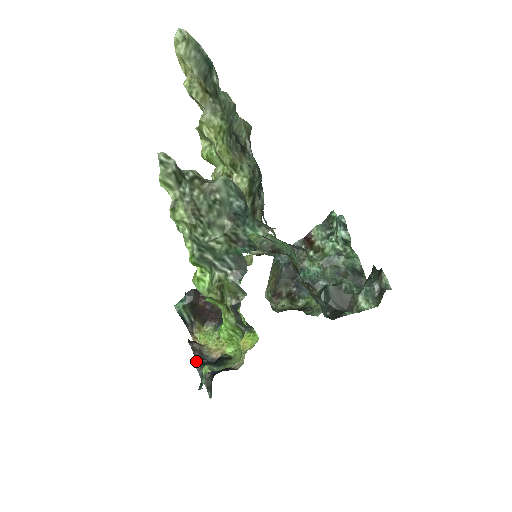
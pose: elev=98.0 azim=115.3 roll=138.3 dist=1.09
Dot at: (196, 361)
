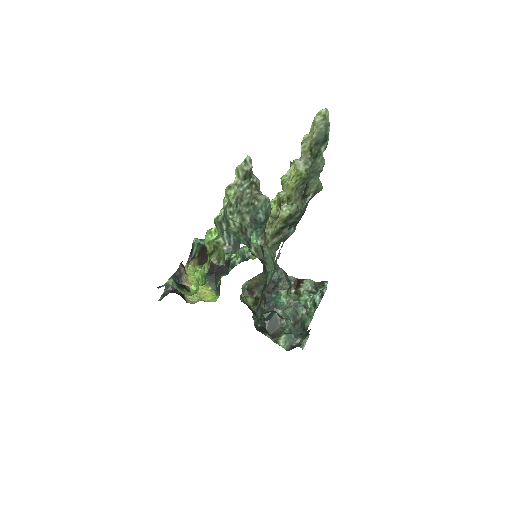
Dot at: (173, 276)
